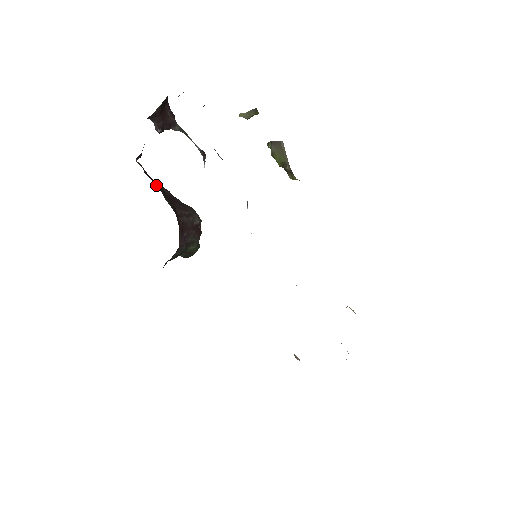
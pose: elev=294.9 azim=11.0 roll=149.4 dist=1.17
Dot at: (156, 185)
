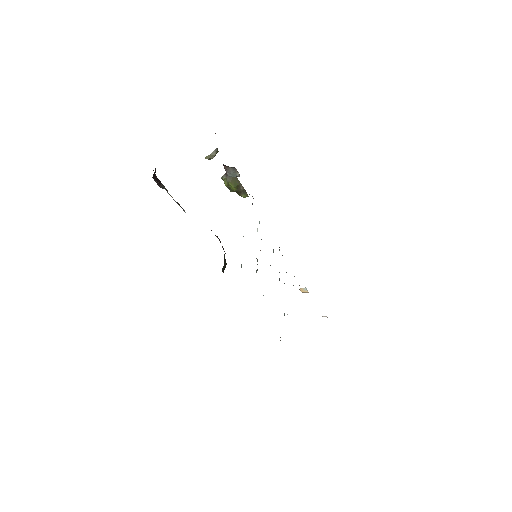
Dot at: occluded
